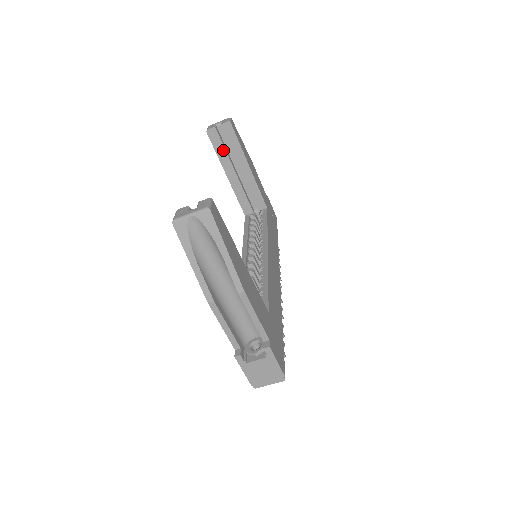
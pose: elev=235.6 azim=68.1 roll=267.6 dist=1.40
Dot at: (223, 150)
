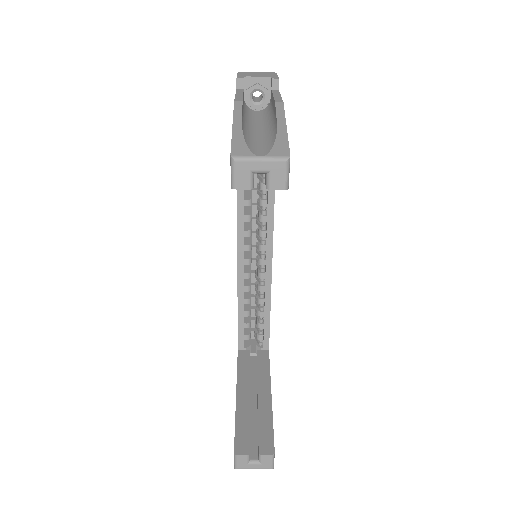
Dot at: occluded
